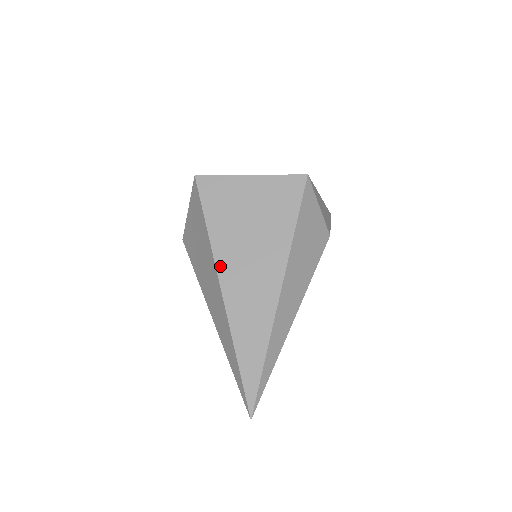
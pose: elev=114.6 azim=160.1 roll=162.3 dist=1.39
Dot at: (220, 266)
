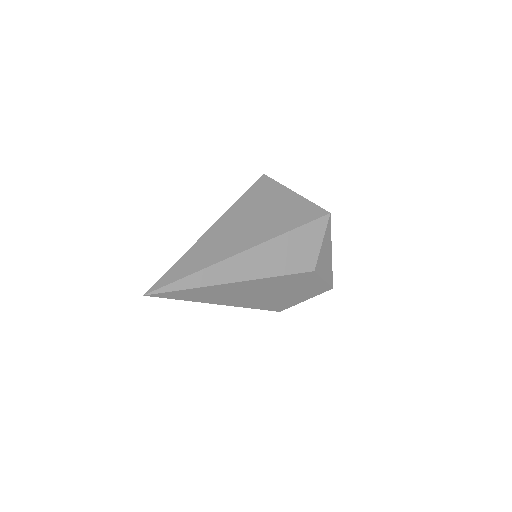
Dot at: (226, 216)
